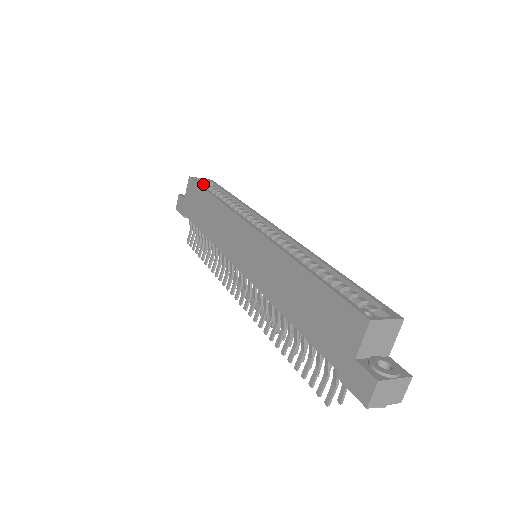
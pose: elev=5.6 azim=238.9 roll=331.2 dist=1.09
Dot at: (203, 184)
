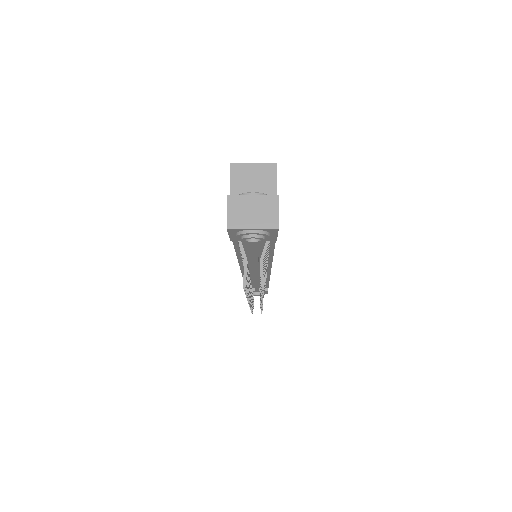
Dot at: occluded
